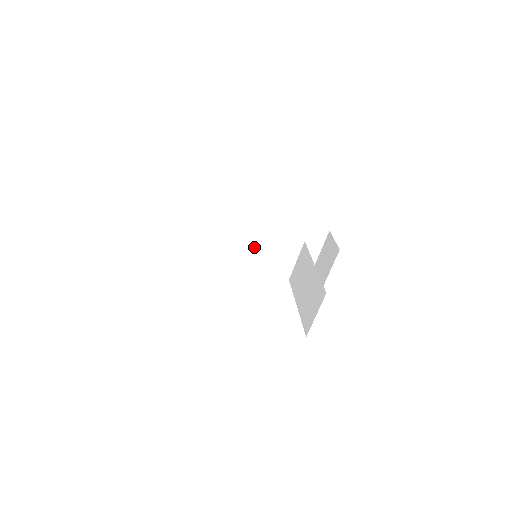
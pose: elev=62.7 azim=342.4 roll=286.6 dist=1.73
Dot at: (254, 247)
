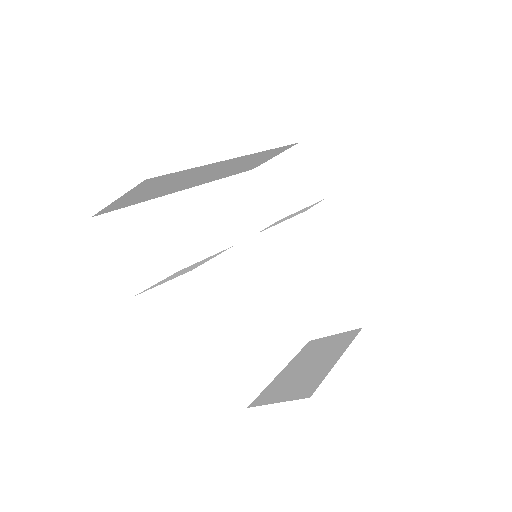
Dot at: (202, 183)
